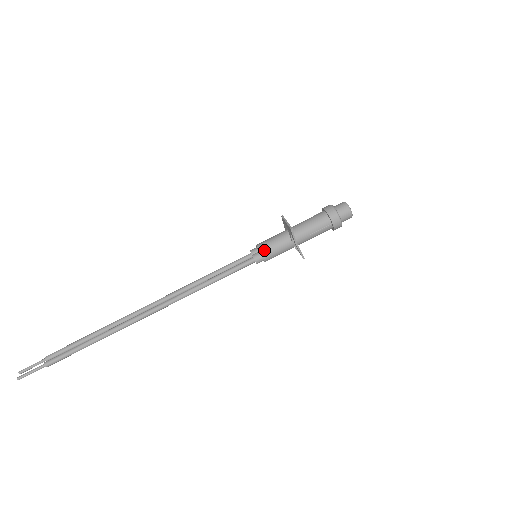
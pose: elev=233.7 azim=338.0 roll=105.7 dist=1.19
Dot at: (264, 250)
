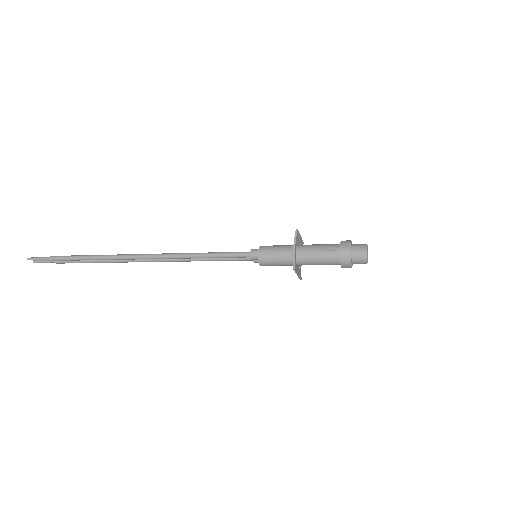
Dot at: (264, 247)
